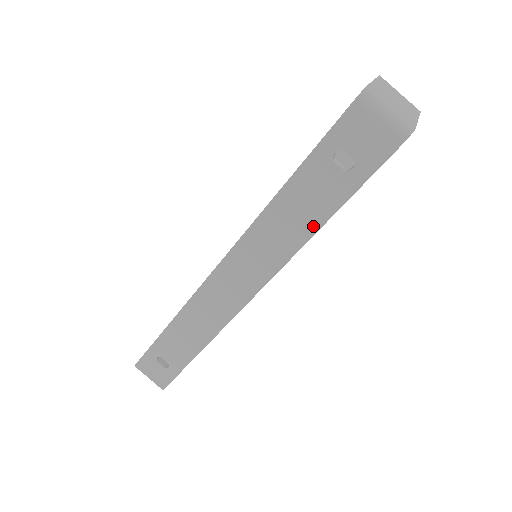
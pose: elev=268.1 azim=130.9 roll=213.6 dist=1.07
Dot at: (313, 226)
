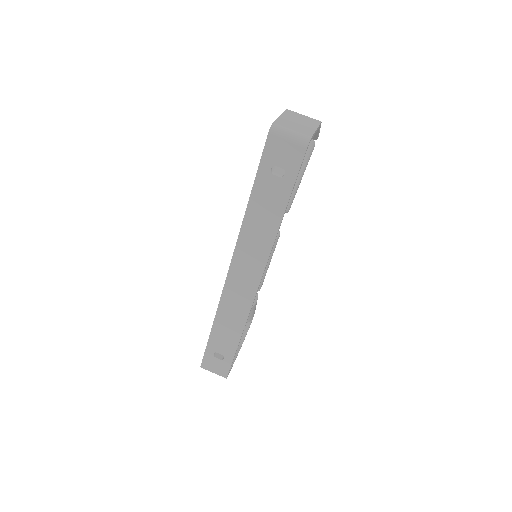
Dot at: (277, 219)
